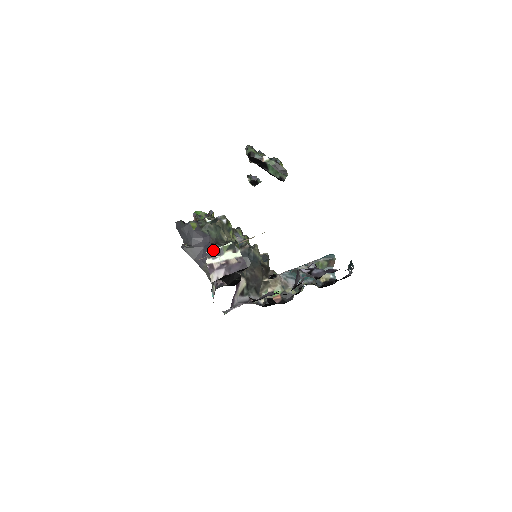
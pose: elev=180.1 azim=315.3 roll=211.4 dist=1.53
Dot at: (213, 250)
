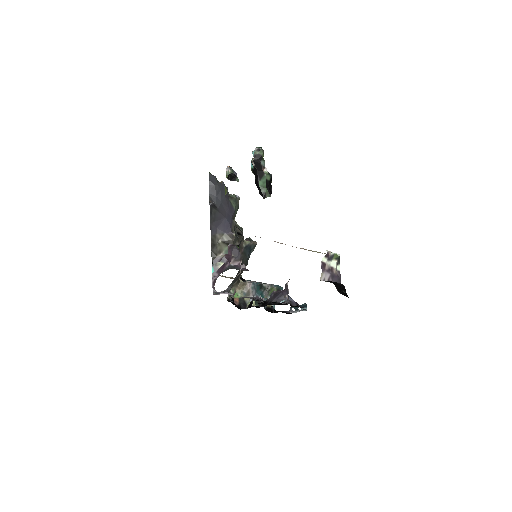
Dot at: (331, 252)
